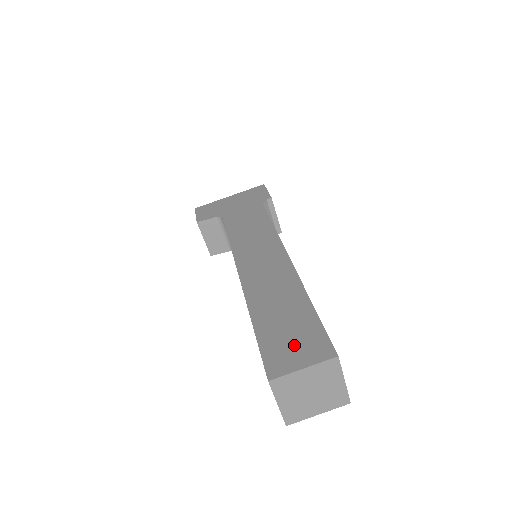
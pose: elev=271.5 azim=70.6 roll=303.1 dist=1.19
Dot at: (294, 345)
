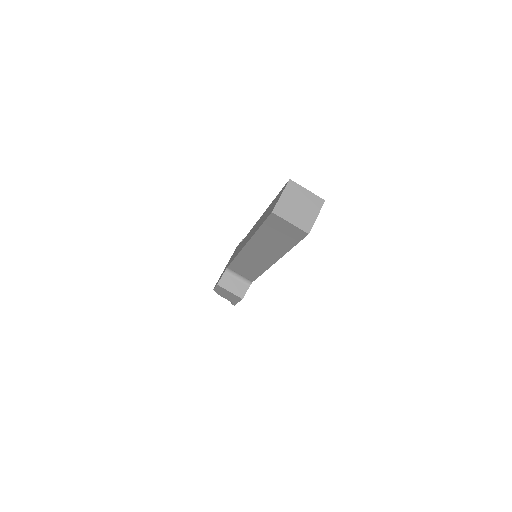
Dot at: occluded
